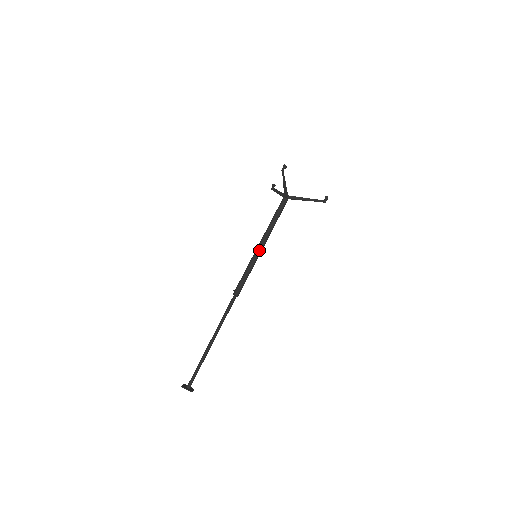
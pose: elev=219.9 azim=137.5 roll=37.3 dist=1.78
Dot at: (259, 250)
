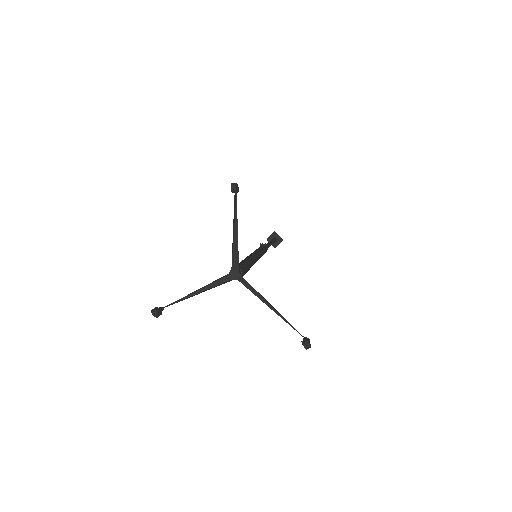
Dot at: occluded
